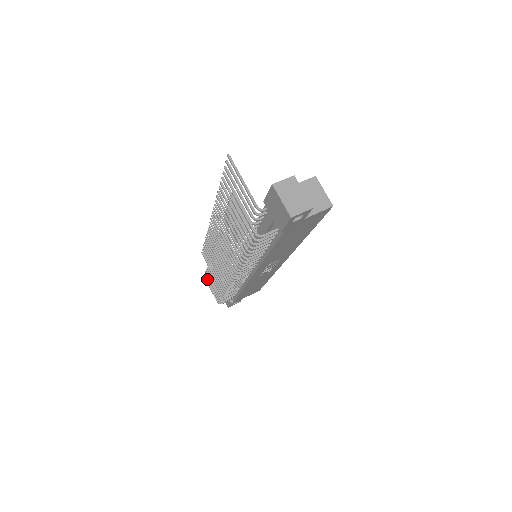
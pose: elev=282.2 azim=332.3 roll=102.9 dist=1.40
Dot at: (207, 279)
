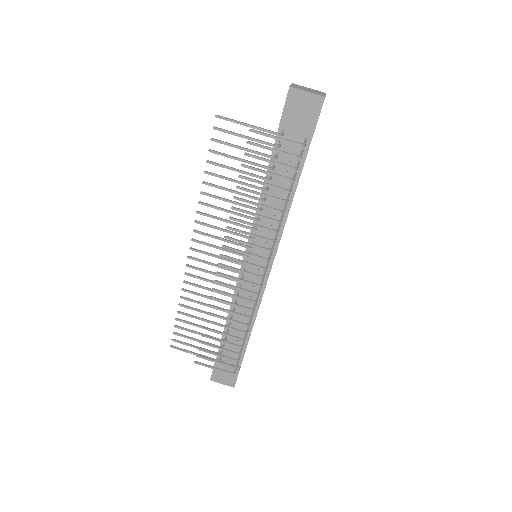
Dot at: (203, 358)
